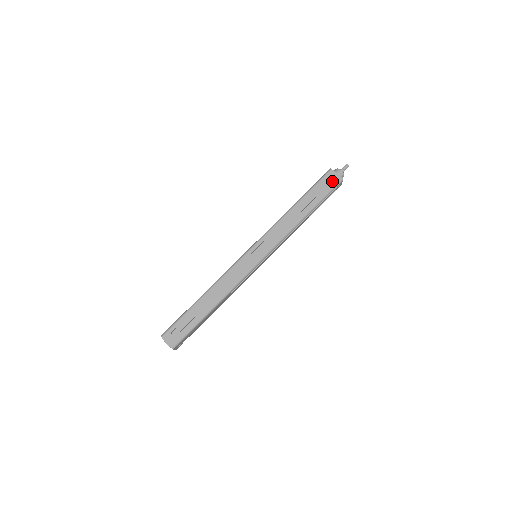
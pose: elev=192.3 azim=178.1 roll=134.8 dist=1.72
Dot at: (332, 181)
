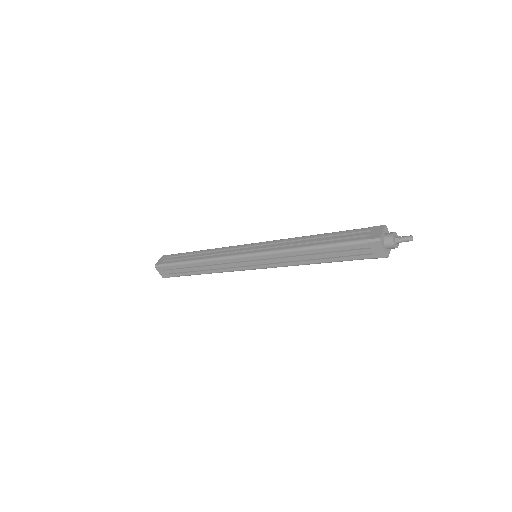
Dot at: (373, 251)
